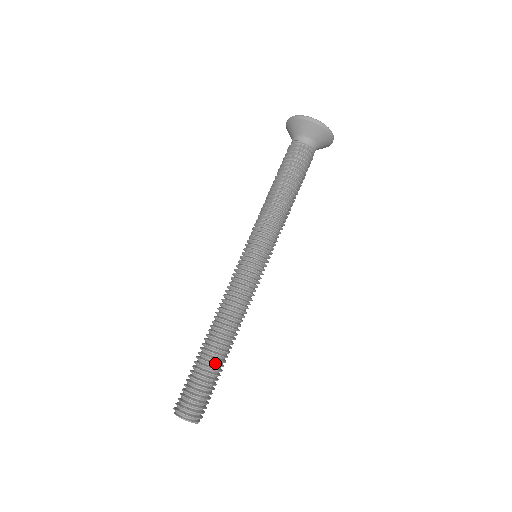
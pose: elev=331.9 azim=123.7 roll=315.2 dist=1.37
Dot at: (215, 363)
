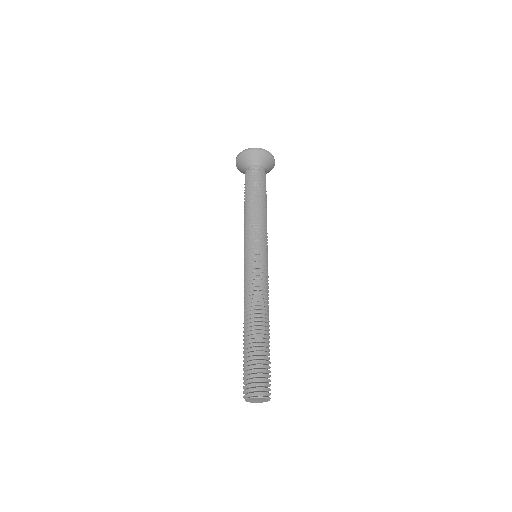
Dot at: (262, 342)
